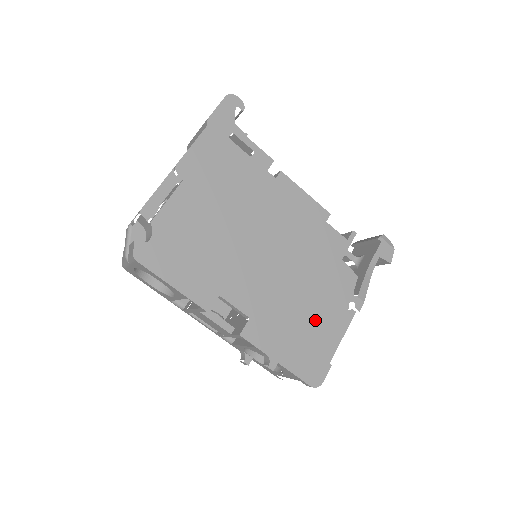
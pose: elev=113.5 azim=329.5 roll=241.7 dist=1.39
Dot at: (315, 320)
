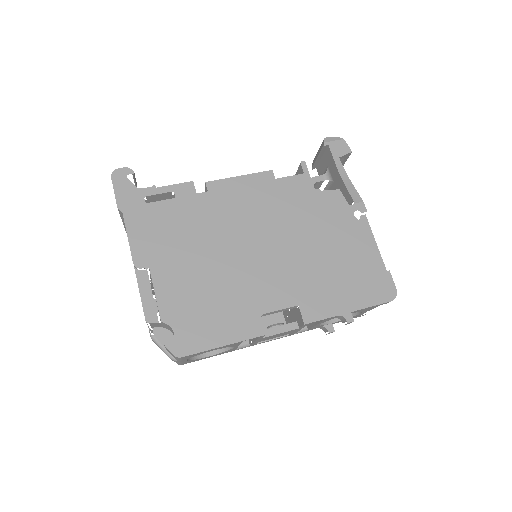
Dot at: (344, 254)
